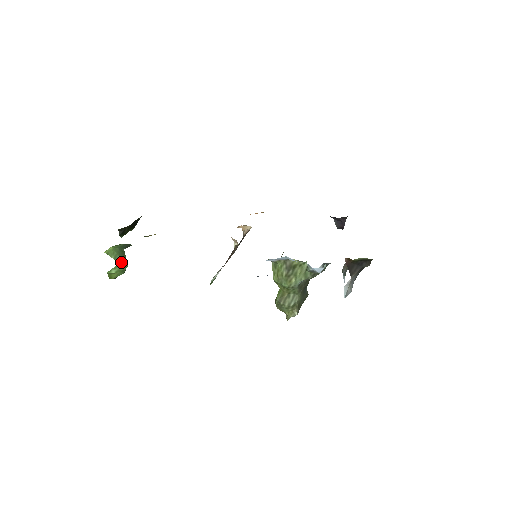
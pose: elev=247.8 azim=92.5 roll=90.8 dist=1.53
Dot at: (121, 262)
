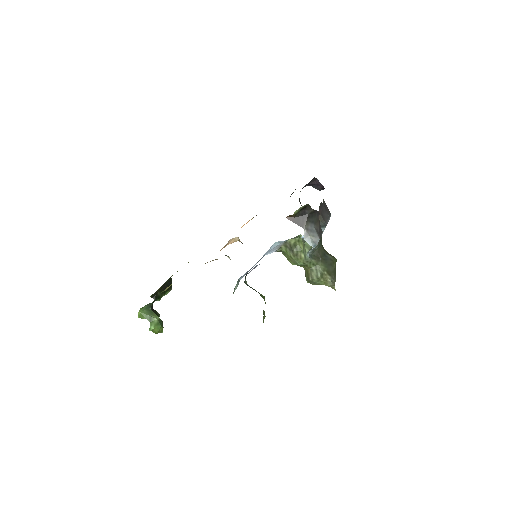
Dot at: (152, 318)
